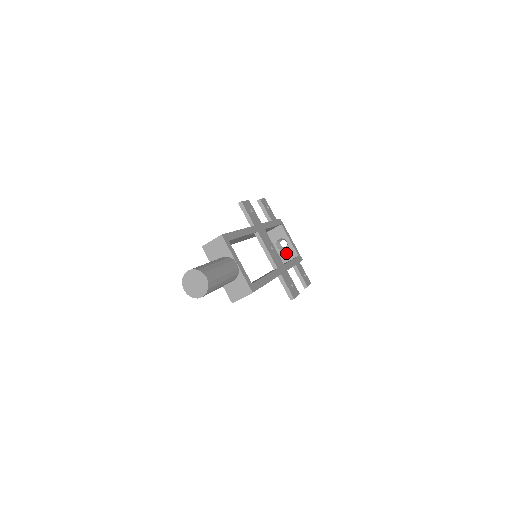
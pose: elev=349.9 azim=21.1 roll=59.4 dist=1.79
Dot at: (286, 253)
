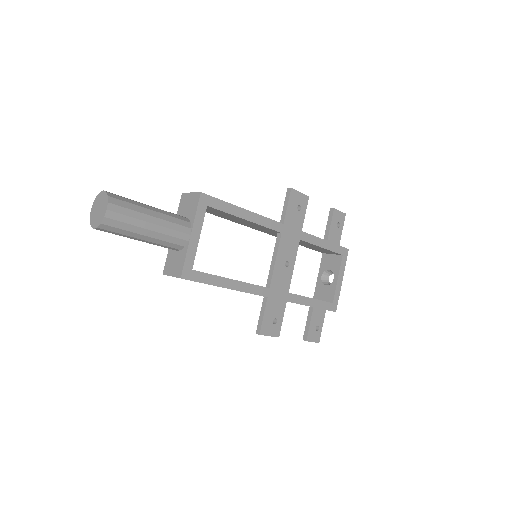
Dot at: (324, 290)
